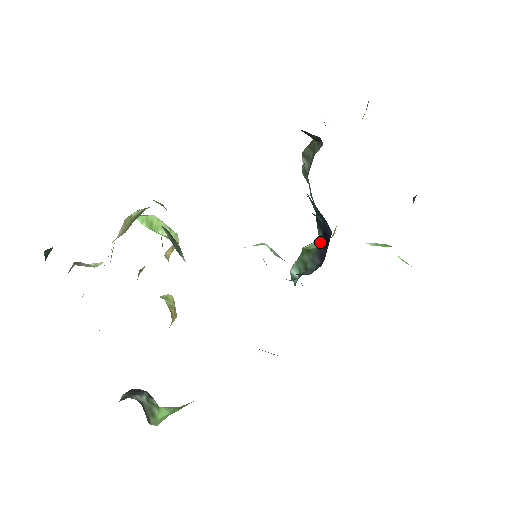
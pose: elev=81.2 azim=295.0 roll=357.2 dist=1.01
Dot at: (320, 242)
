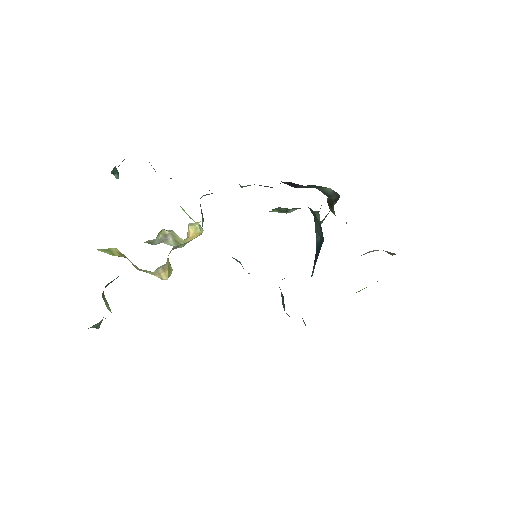
Dot at: (311, 276)
